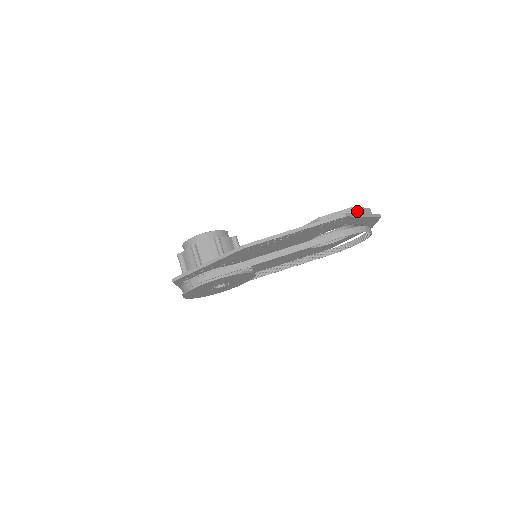
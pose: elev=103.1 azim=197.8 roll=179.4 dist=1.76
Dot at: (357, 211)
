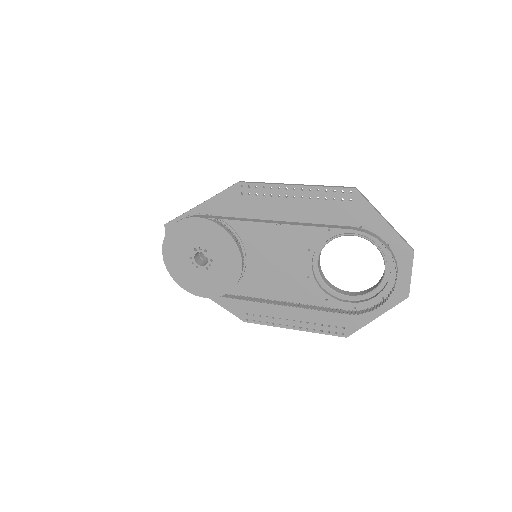
Dot at: occluded
